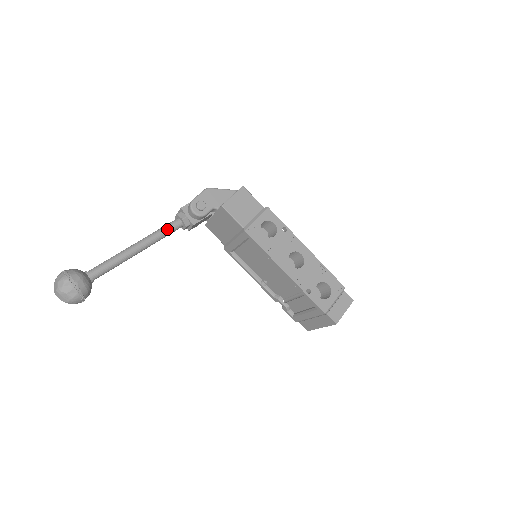
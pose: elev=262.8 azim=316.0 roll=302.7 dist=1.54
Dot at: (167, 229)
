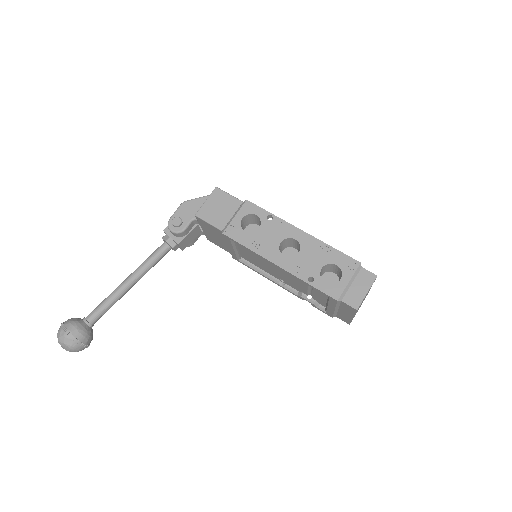
Dot at: (154, 256)
